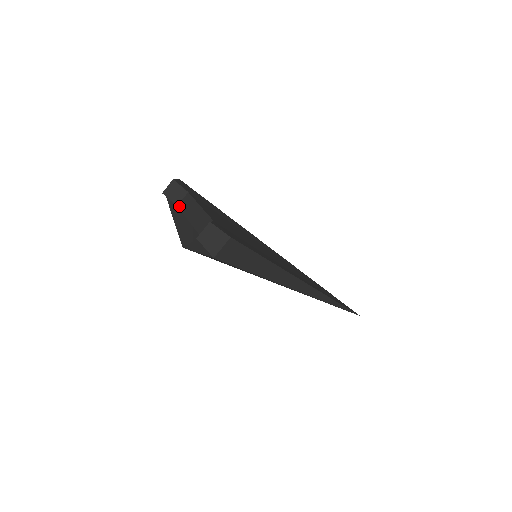
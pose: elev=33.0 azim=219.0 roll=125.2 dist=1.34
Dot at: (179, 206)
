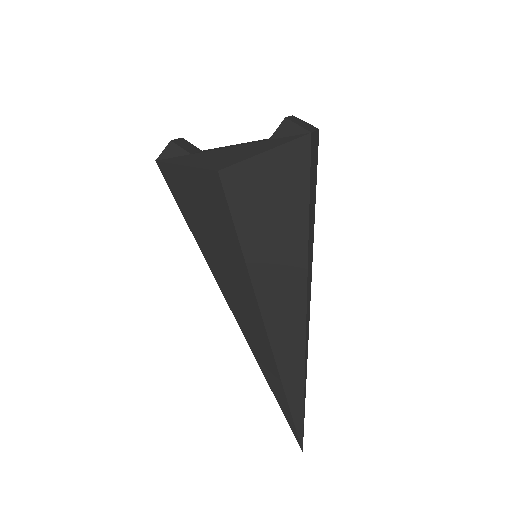
Dot at: (196, 152)
